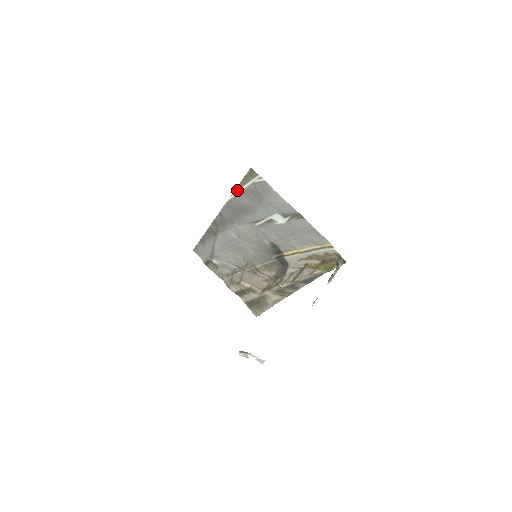
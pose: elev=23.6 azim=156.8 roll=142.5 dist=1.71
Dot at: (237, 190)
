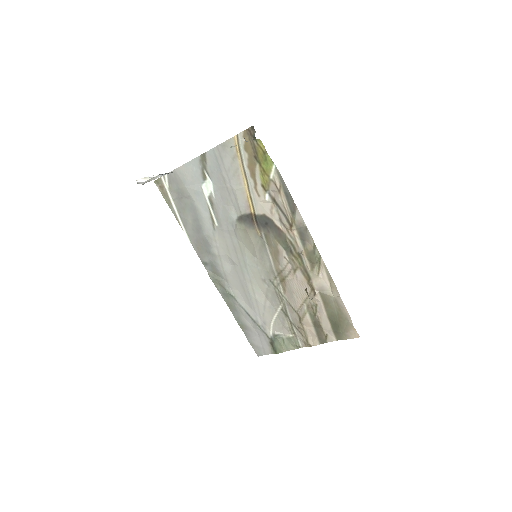
Dot at: (177, 218)
